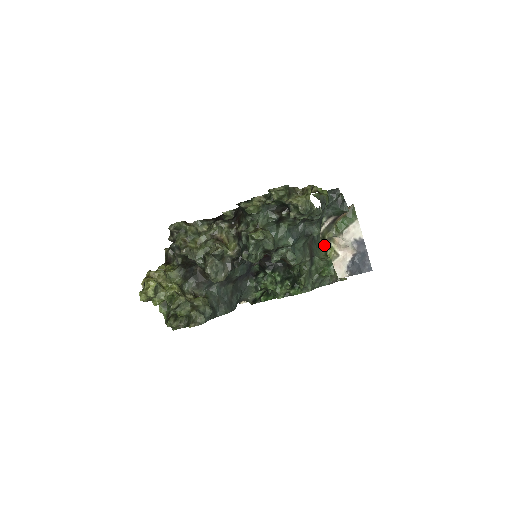
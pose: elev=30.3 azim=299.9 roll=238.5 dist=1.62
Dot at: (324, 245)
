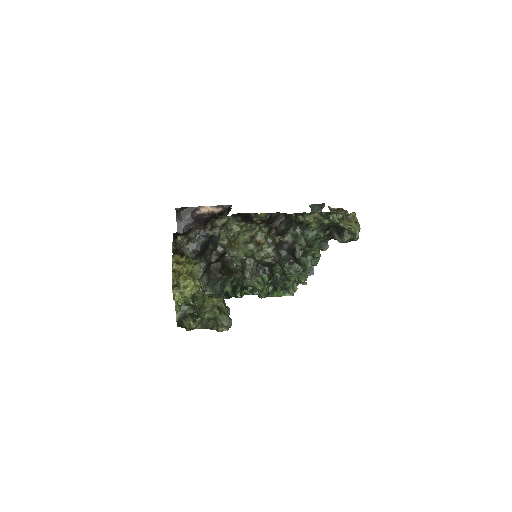
Dot at: occluded
